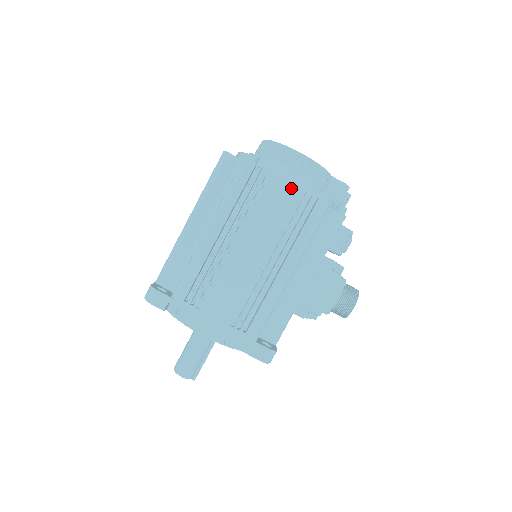
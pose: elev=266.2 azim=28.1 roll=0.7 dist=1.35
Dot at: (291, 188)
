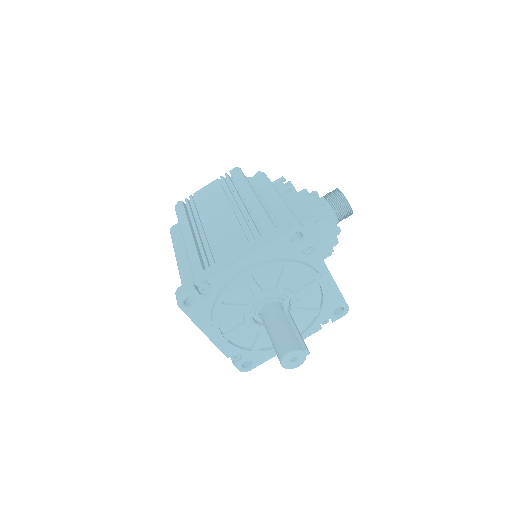
Dot at: (210, 185)
